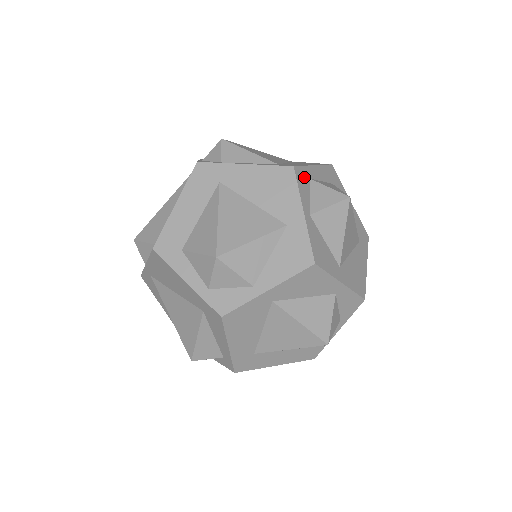
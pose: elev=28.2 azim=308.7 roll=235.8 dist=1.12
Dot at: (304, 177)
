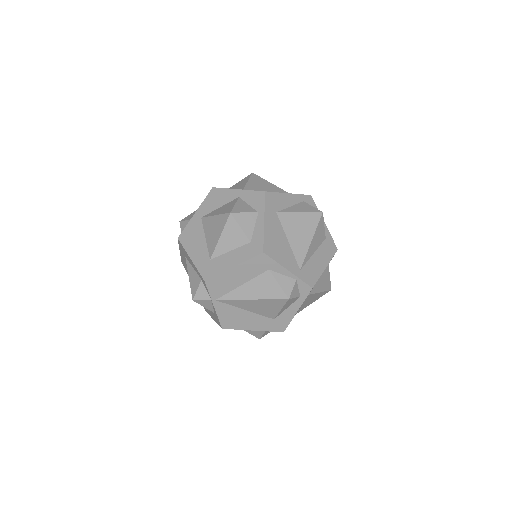
Dot at: occluded
